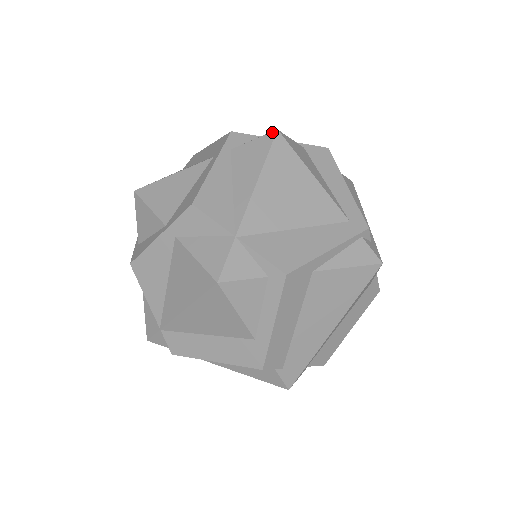
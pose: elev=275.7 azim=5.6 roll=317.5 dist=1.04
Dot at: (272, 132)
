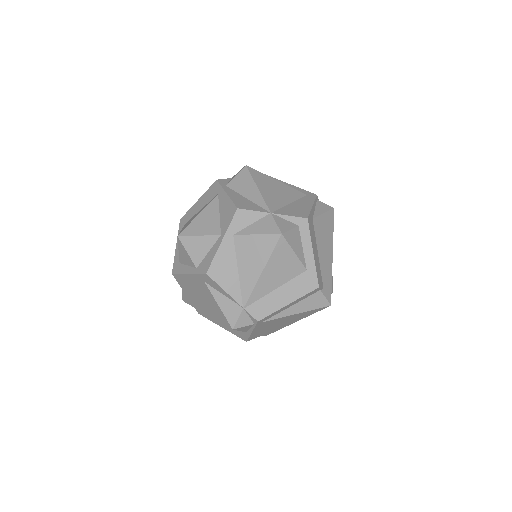
Dot at: (244, 167)
